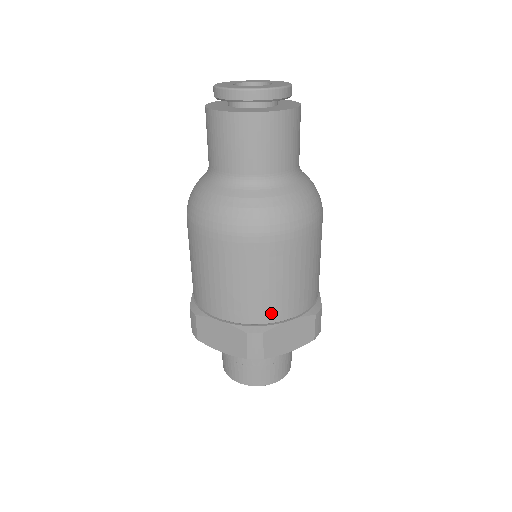
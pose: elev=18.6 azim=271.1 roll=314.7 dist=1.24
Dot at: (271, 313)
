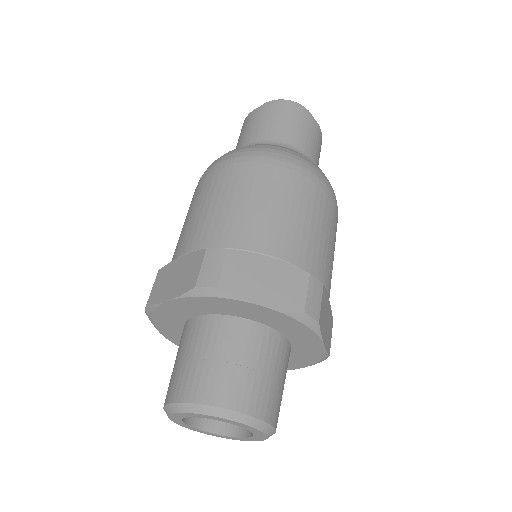
Dot at: (322, 272)
